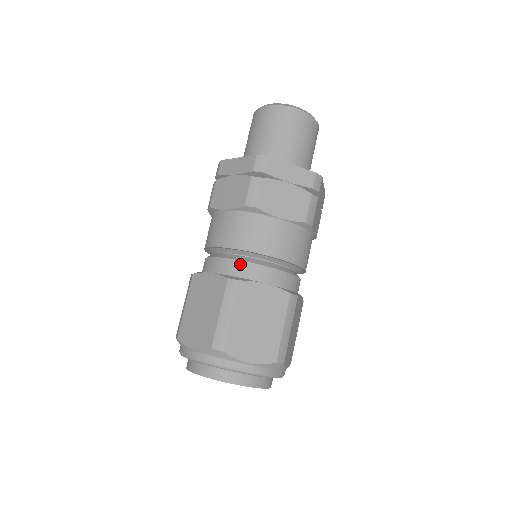
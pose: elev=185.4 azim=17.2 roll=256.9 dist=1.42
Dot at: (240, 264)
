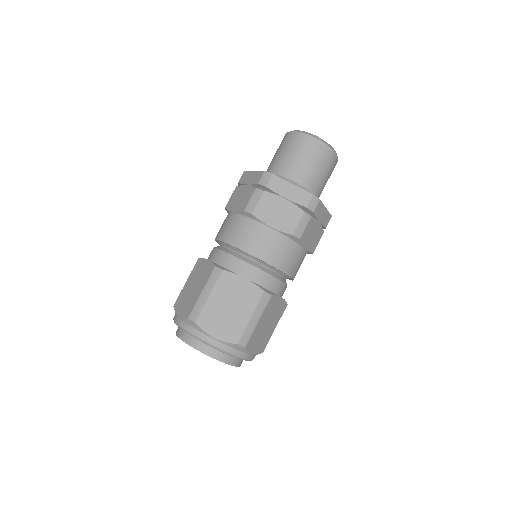
Dot at: (230, 257)
